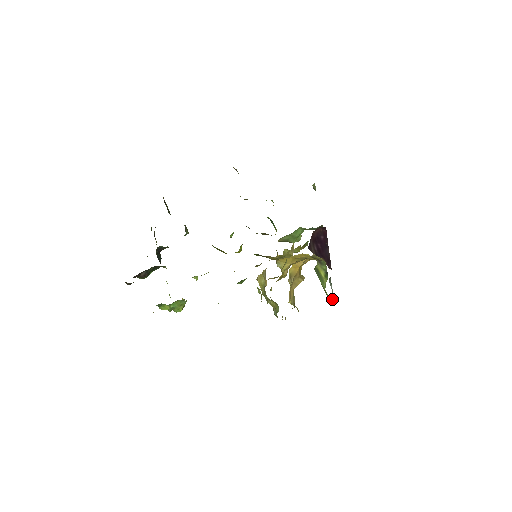
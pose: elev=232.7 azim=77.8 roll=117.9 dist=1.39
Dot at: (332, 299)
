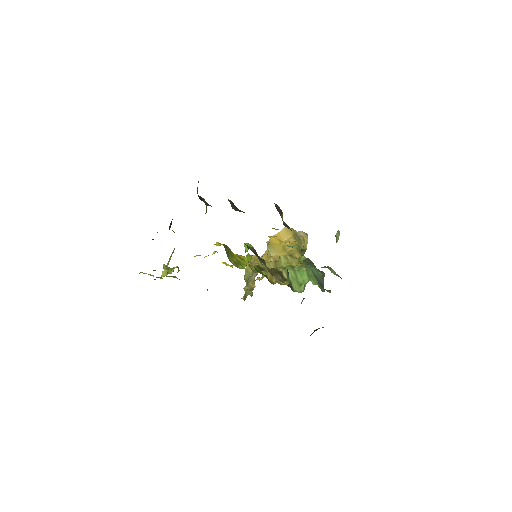
Dot at: occluded
